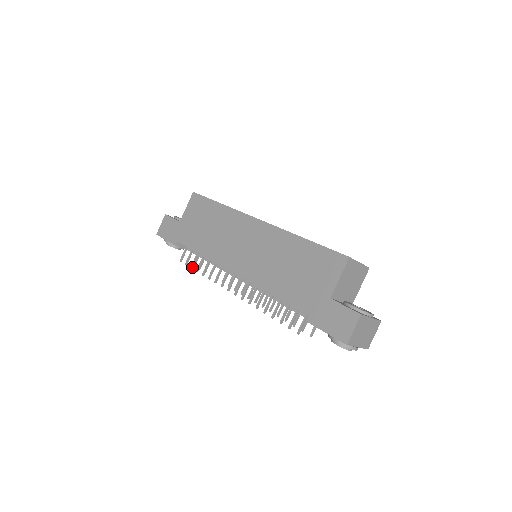
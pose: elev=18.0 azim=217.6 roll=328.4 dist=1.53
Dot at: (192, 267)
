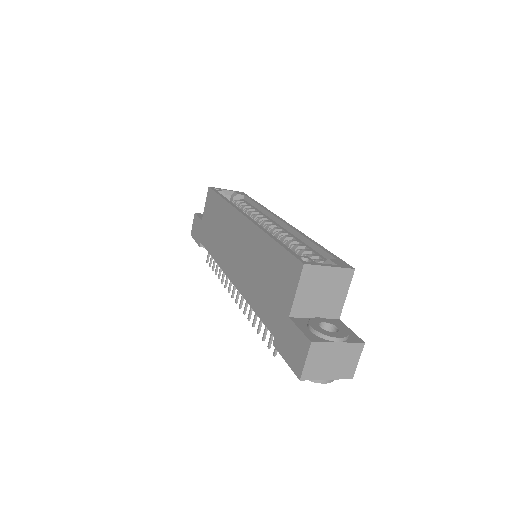
Dot at: (213, 269)
